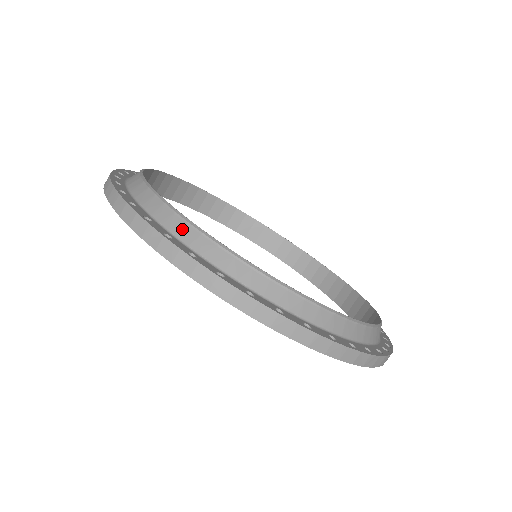
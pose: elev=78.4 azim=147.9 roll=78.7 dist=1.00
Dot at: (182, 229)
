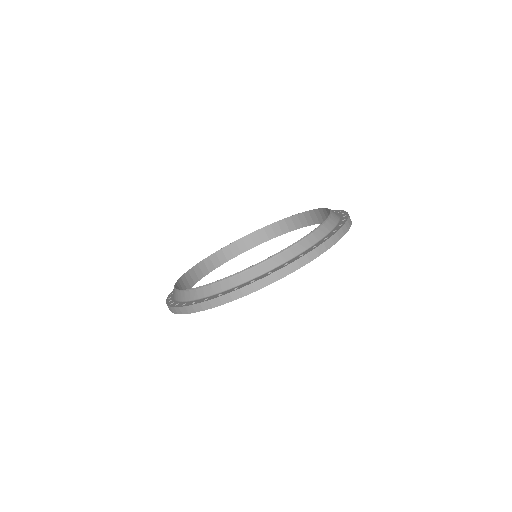
Dot at: (197, 294)
